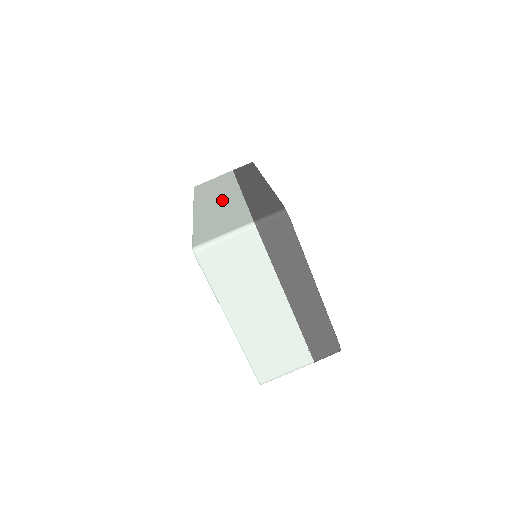
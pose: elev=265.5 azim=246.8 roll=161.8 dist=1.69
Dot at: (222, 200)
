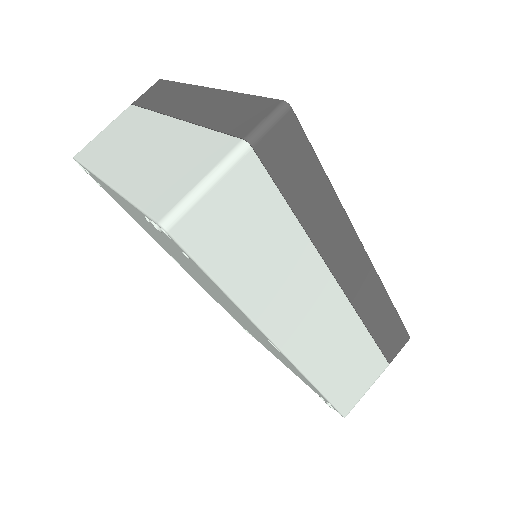
Dot at: occluded
